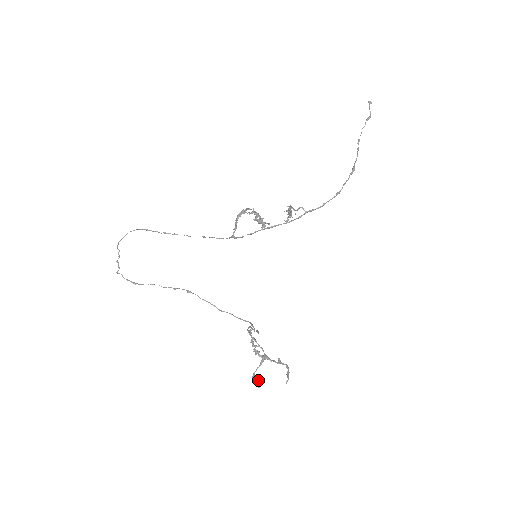
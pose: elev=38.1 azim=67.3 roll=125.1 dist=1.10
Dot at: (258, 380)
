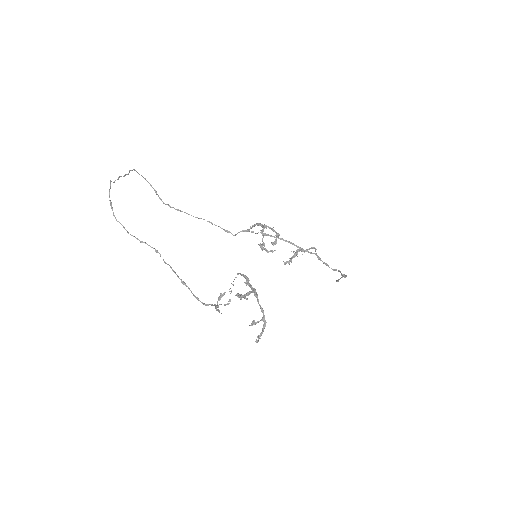
Dot at: (245, 297)
